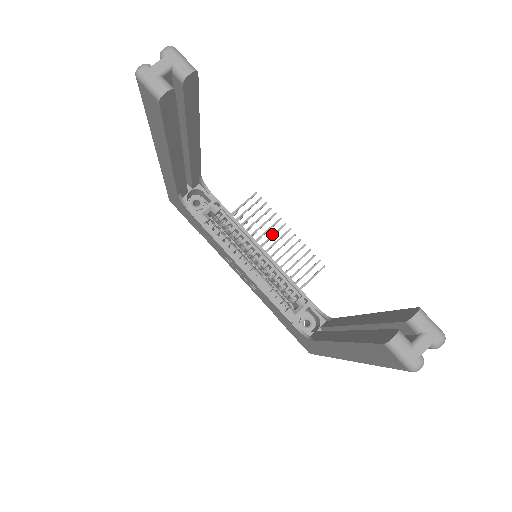
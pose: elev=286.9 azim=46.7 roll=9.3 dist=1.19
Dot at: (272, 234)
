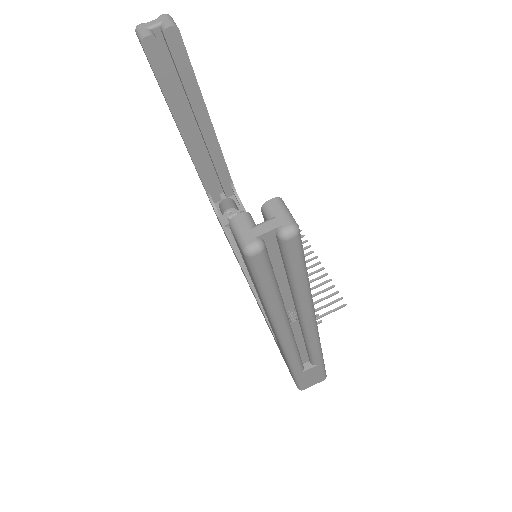
Dot at: occluded
